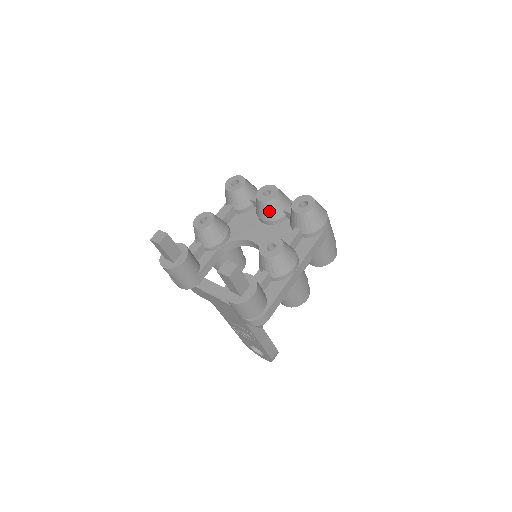
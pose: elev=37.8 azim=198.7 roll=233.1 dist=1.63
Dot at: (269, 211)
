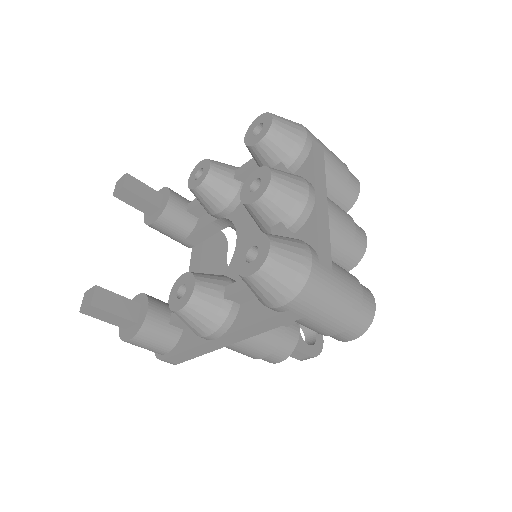
Dot at: (252, 216)
